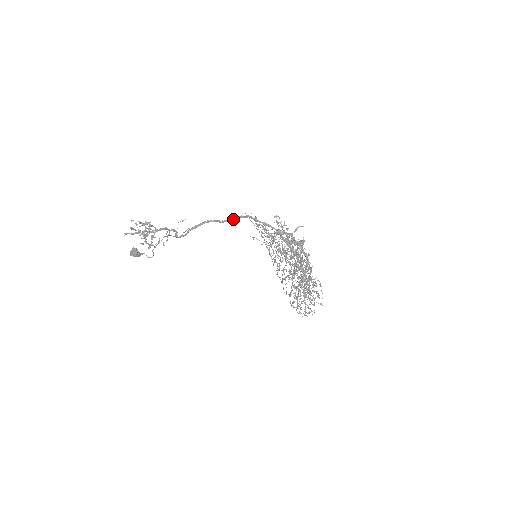
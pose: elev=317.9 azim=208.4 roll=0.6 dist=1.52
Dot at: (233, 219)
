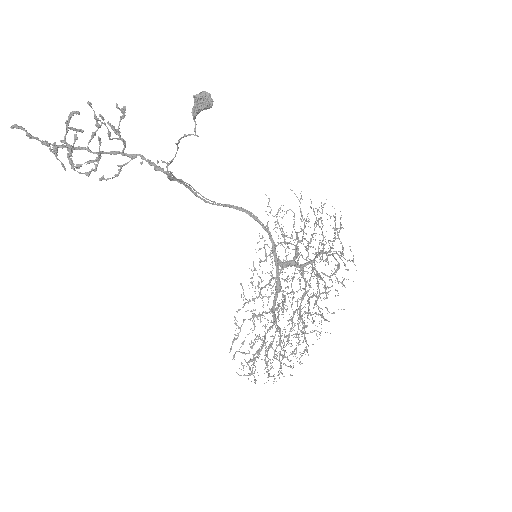
Dot at: (224, 204)
